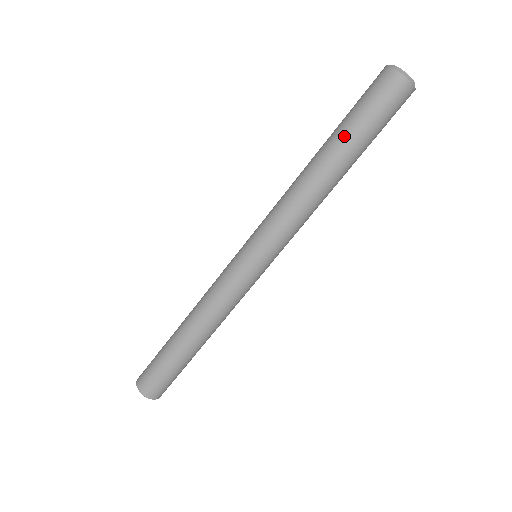
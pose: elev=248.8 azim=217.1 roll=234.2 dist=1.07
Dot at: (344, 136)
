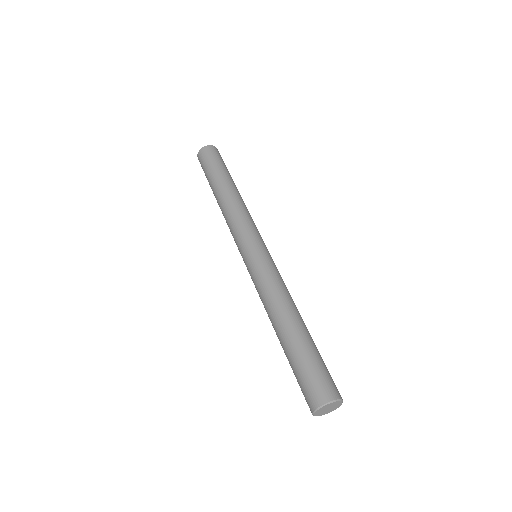
Dot at: (213, 179)
